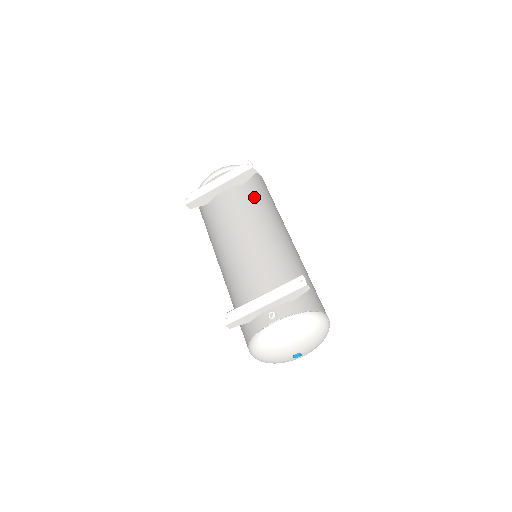
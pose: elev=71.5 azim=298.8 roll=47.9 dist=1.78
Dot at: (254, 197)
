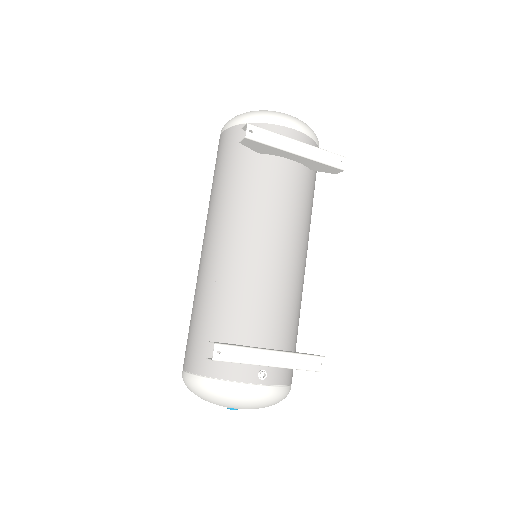
Dot at: (311, 197)
